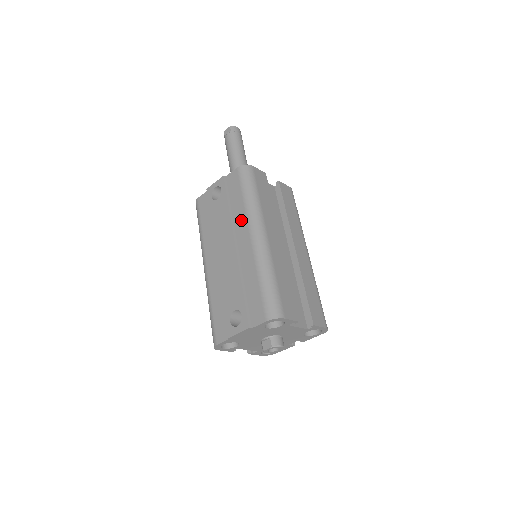
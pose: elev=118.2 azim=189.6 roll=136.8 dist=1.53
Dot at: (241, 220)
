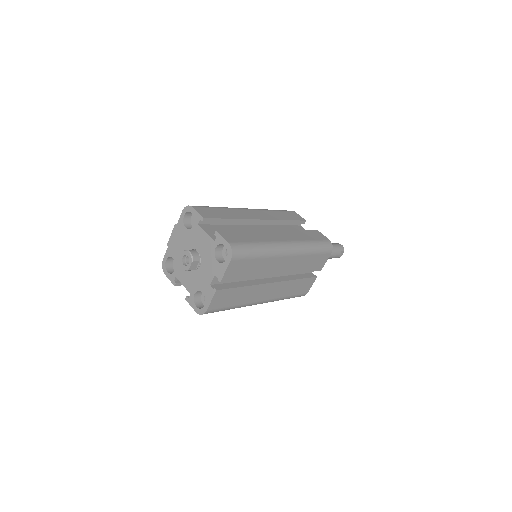
Dot at: occluded
